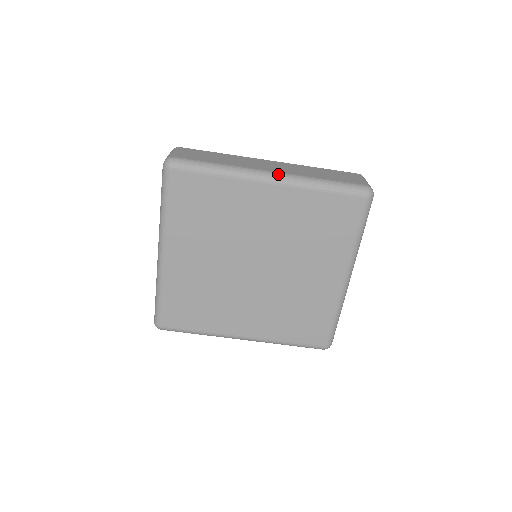
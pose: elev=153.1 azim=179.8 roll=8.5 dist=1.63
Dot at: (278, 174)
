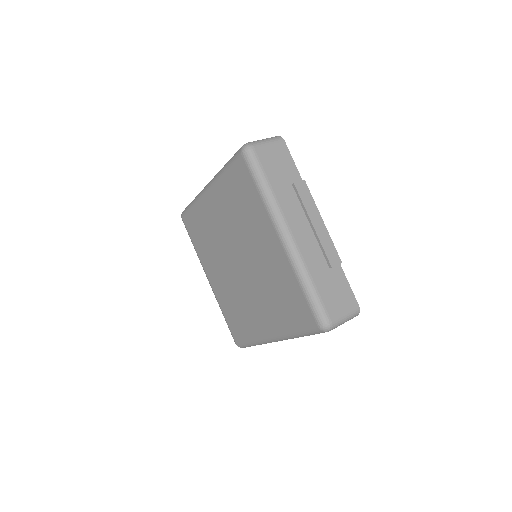
Dot at: (210, 181)
